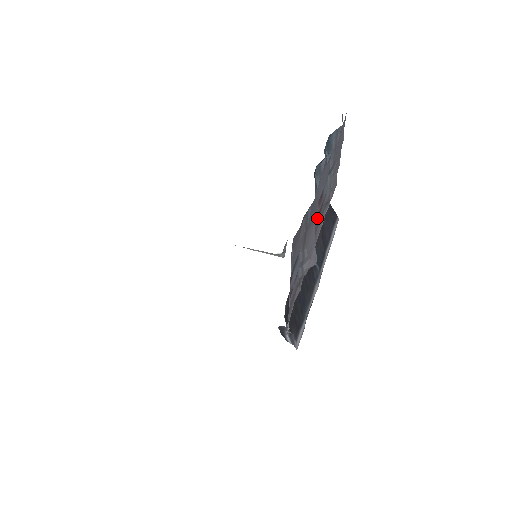
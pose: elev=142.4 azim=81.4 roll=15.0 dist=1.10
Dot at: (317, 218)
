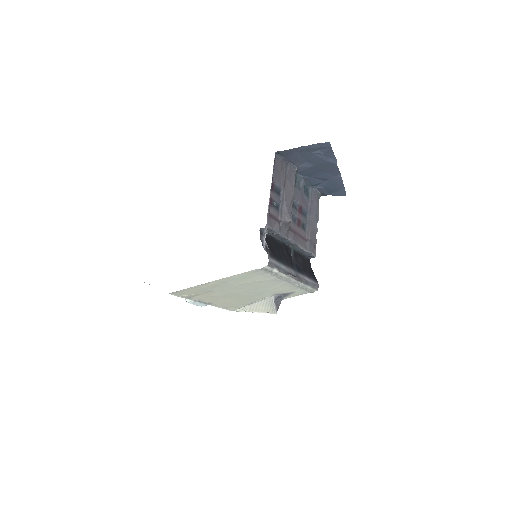
Dot at: (297, 221)
